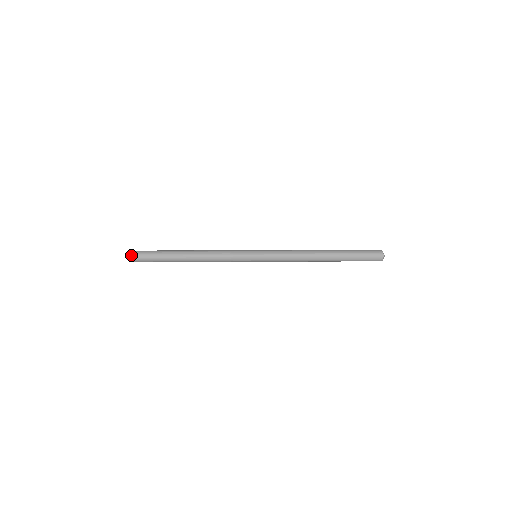
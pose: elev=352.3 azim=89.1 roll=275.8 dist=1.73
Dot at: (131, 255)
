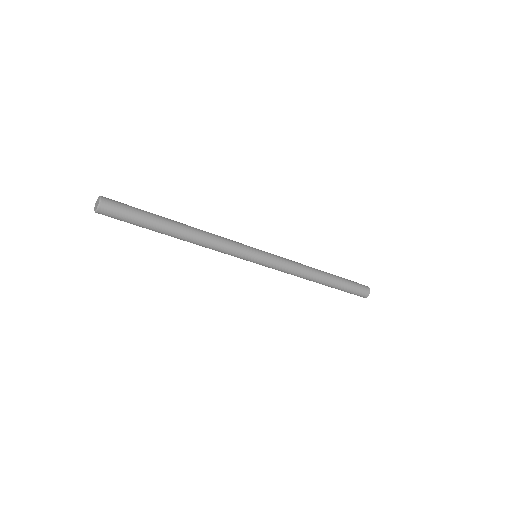
Dot at: (104, 197)
